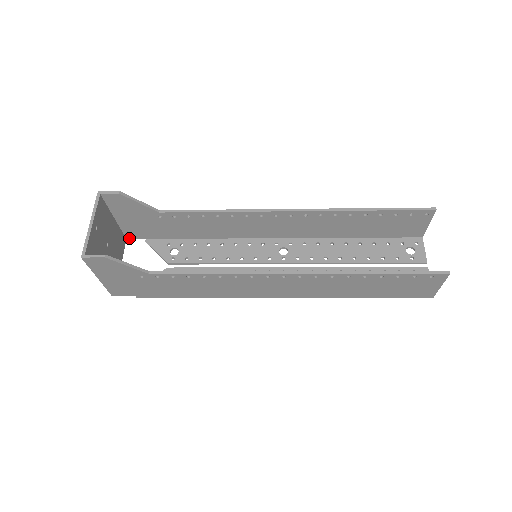
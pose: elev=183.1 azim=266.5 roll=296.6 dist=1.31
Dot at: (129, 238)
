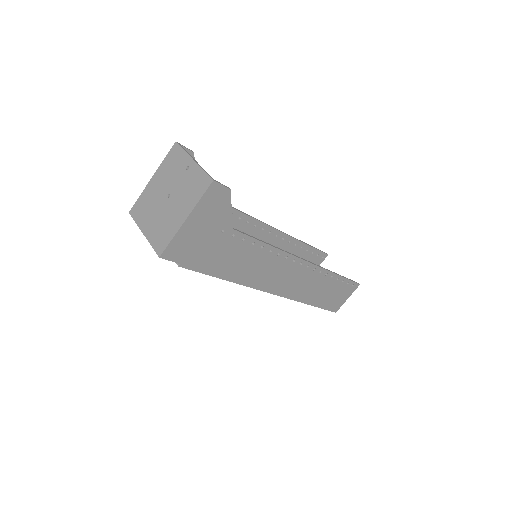
Dot at: occluded
